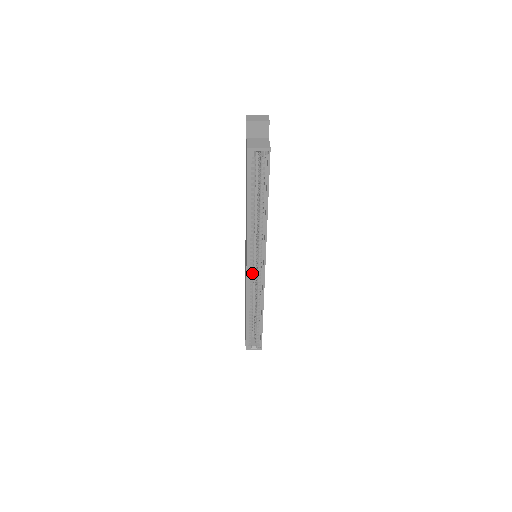
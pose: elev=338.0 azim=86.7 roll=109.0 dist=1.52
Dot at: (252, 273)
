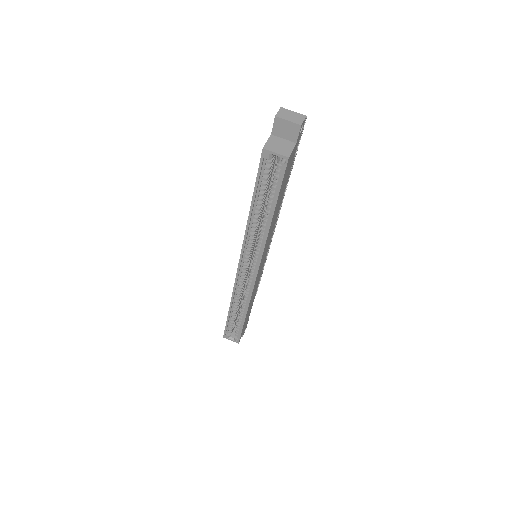
Dot at: (244, 272)
